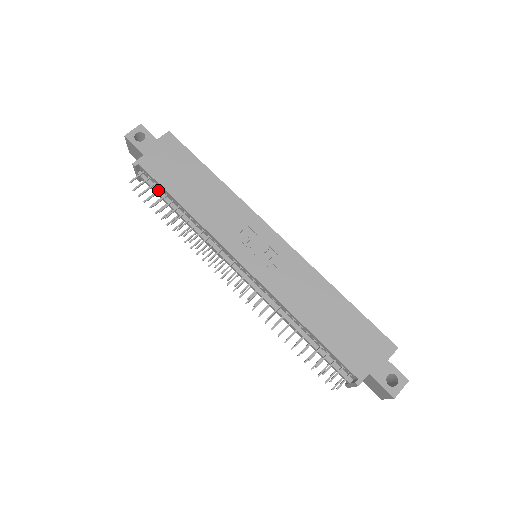
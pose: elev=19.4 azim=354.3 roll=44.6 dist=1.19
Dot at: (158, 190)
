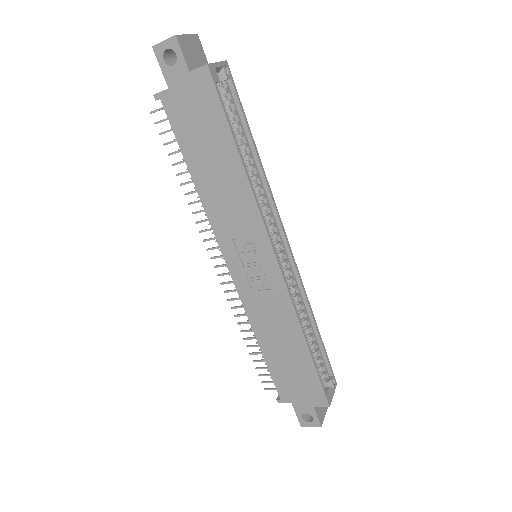
Dot at: (177, 139)
